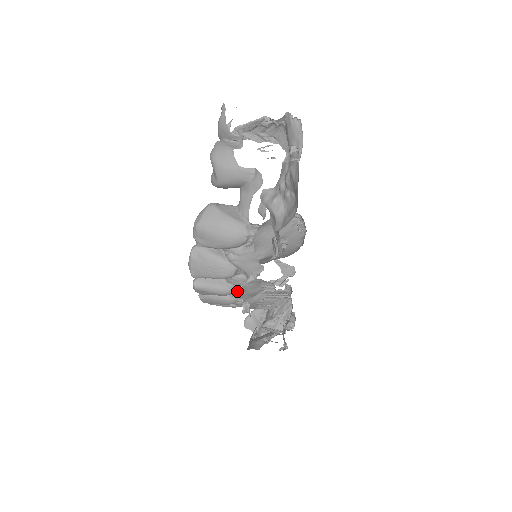
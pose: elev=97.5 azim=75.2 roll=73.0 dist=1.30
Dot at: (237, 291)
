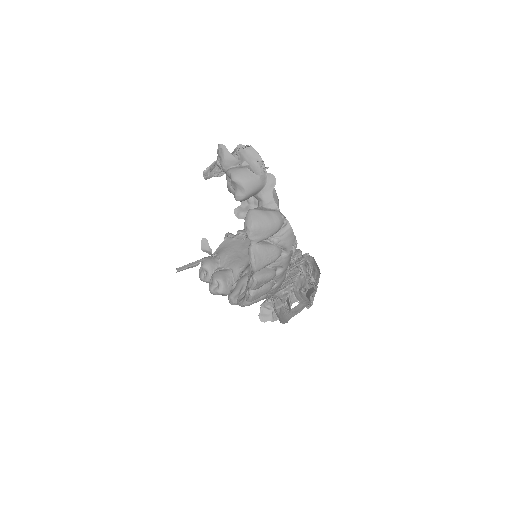
Dot at: (276, 274)
